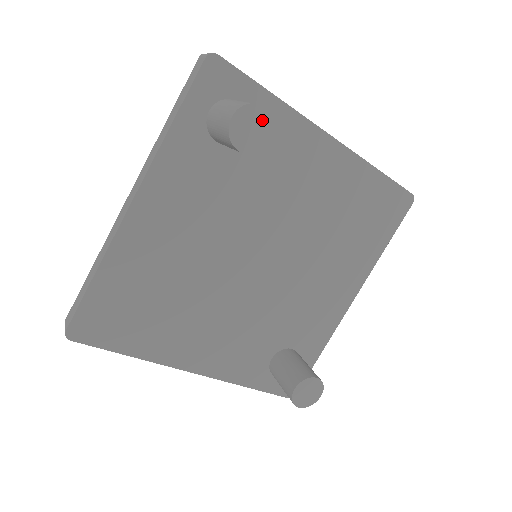
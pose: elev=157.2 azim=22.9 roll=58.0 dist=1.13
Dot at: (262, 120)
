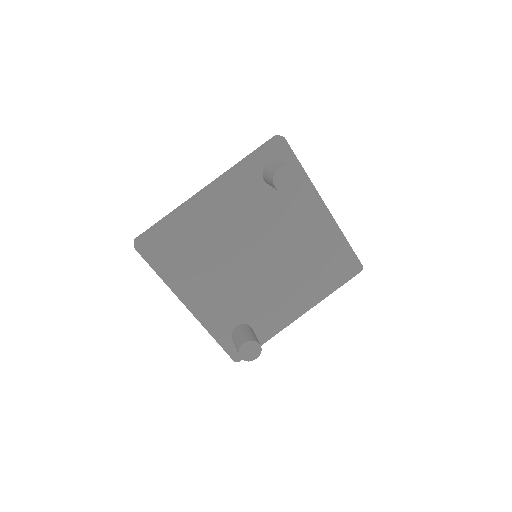
Dot at: (293, 177)
